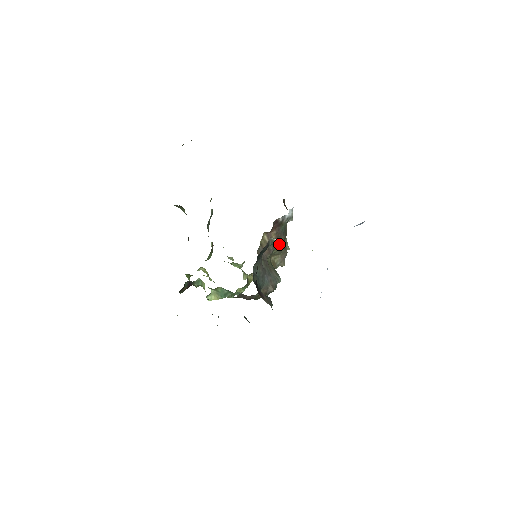
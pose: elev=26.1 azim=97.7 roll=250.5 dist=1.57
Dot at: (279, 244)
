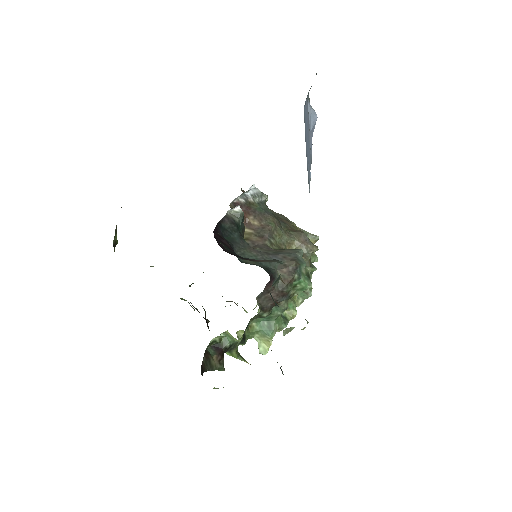
Dot at: (271, 225)
